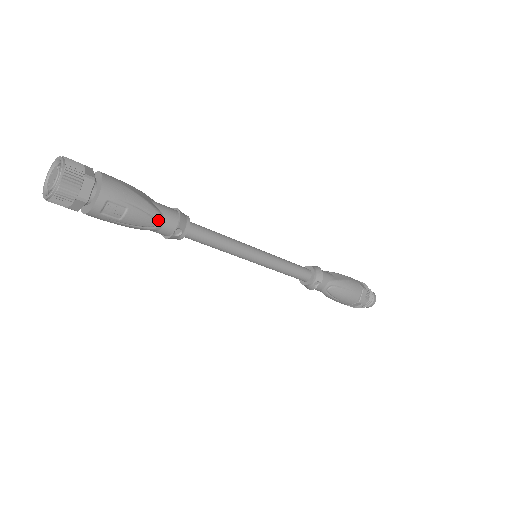
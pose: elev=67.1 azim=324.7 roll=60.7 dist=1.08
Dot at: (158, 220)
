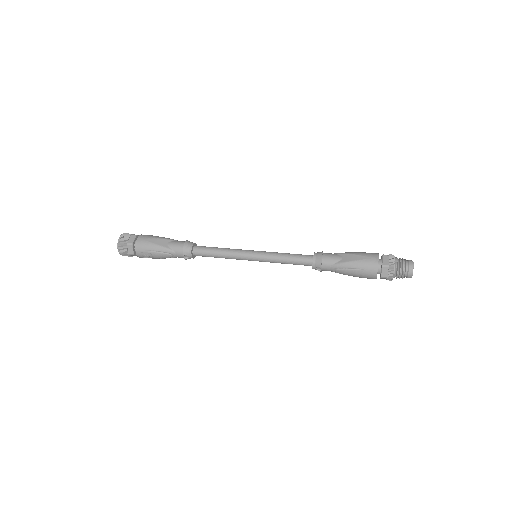
Dot at: (171, 254)
